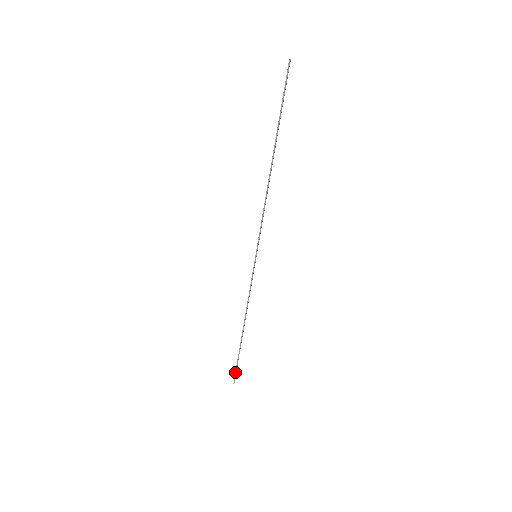
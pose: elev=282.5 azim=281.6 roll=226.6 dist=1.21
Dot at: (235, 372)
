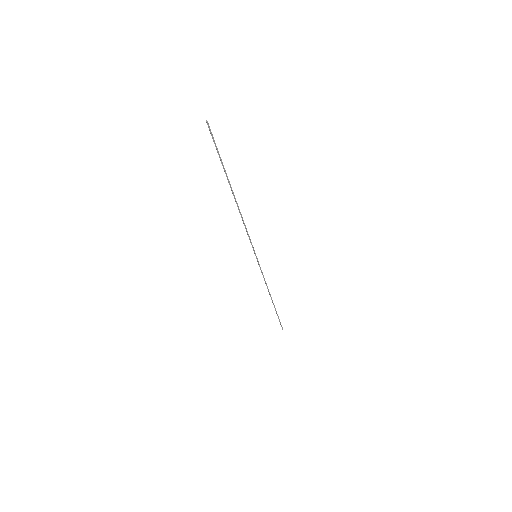
Dot at: occluded
